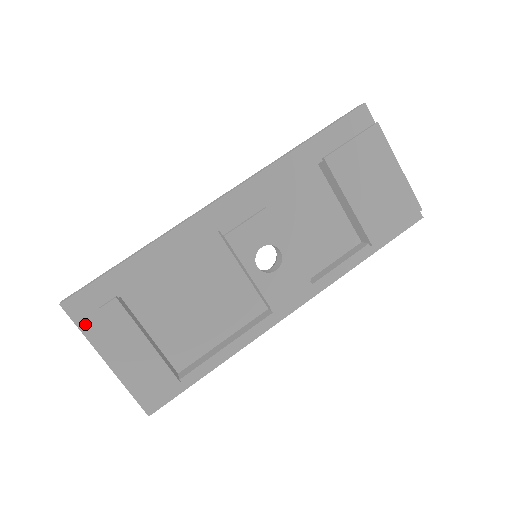
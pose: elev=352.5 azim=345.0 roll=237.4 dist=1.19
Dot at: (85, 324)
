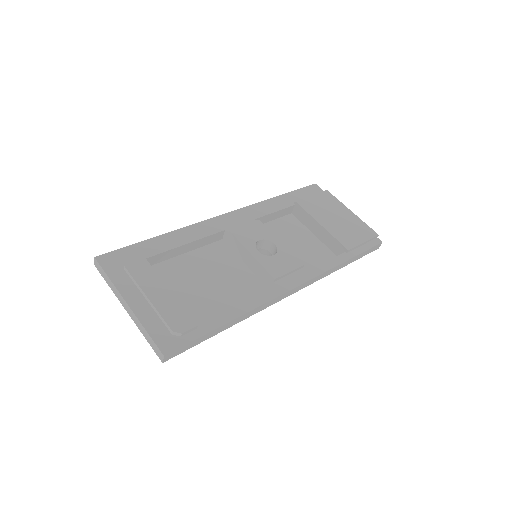
Dot at: (113, 273)
